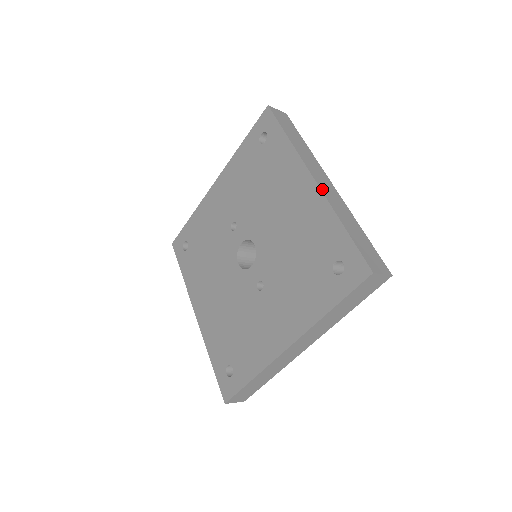
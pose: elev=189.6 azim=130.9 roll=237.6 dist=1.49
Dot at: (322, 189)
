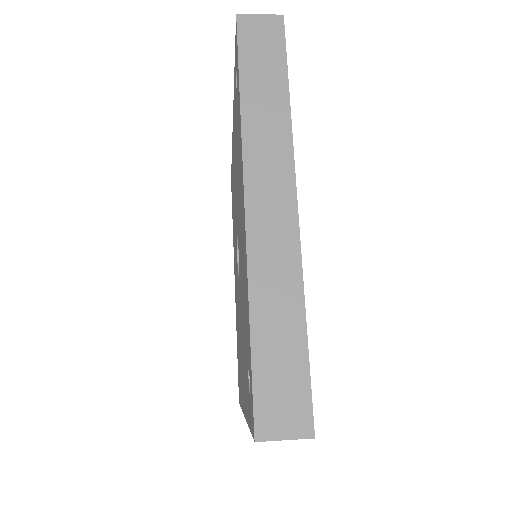
Dot at: (250, 233)
